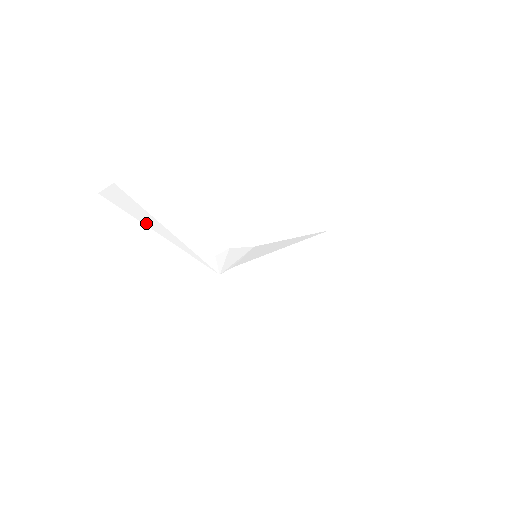
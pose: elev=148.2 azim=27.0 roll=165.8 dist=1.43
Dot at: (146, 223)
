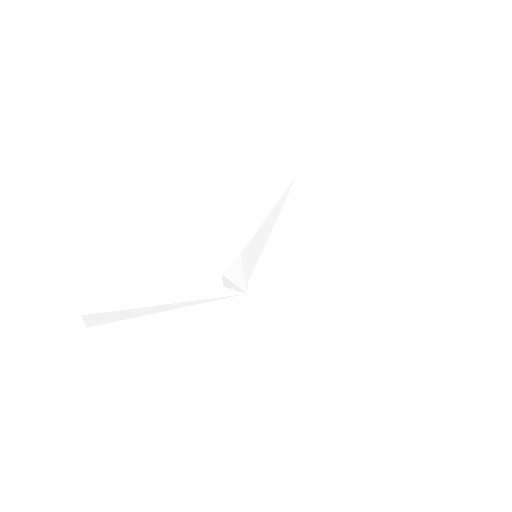
Dot at: (142, 314)
